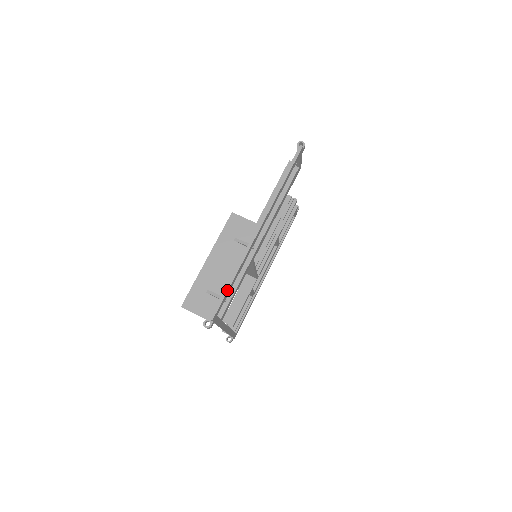
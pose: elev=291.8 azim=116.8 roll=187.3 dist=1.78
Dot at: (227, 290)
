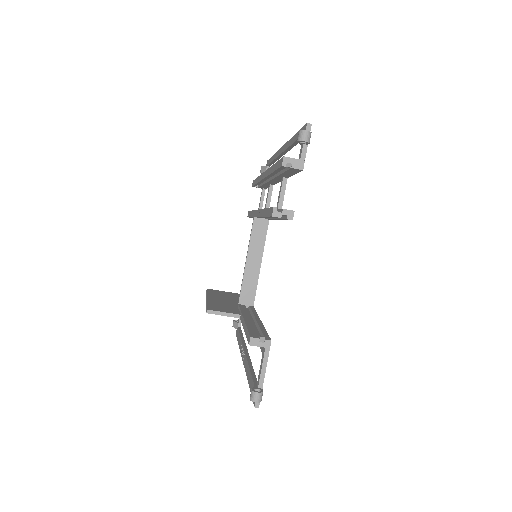
Dot at: occluded
